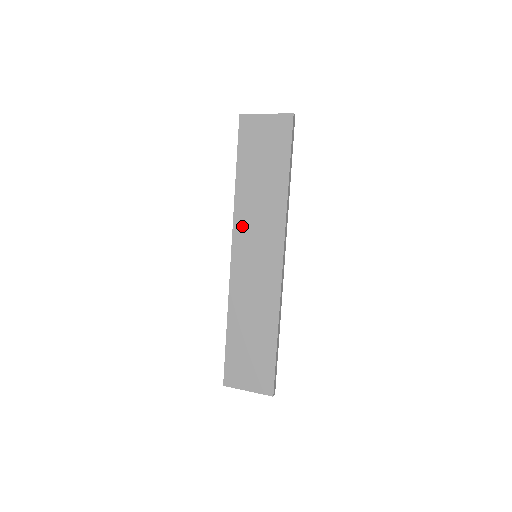
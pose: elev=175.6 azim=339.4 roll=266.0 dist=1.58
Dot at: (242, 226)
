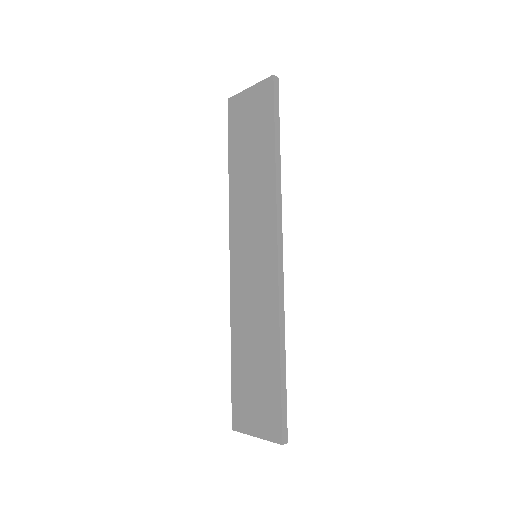
Dot at: (237, 222)
